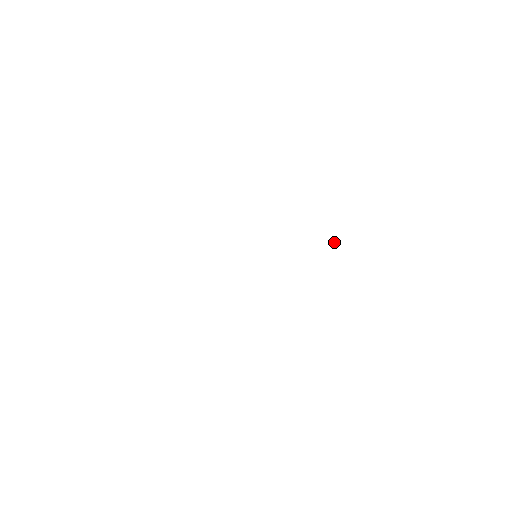
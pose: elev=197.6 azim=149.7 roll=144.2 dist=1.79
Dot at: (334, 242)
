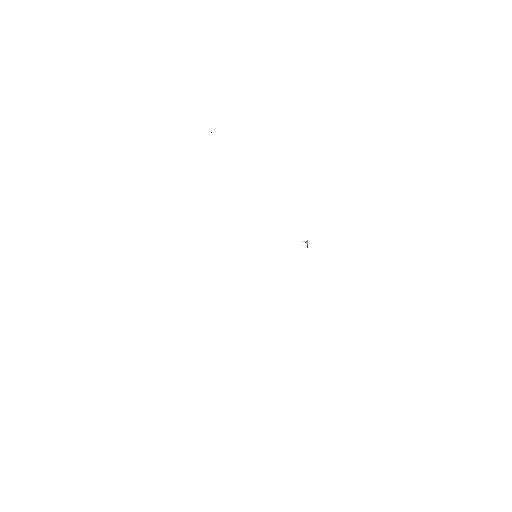
Dot at: (306, 242)
